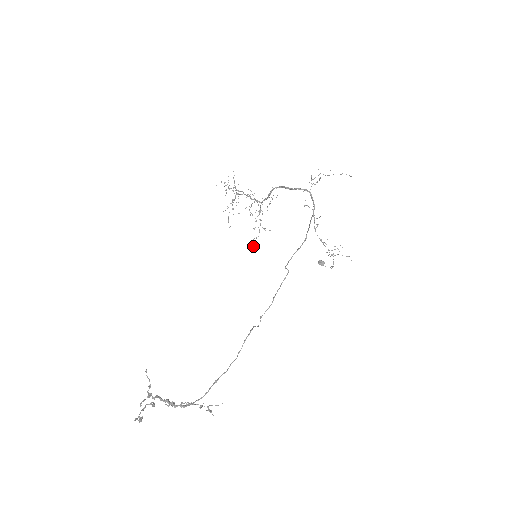
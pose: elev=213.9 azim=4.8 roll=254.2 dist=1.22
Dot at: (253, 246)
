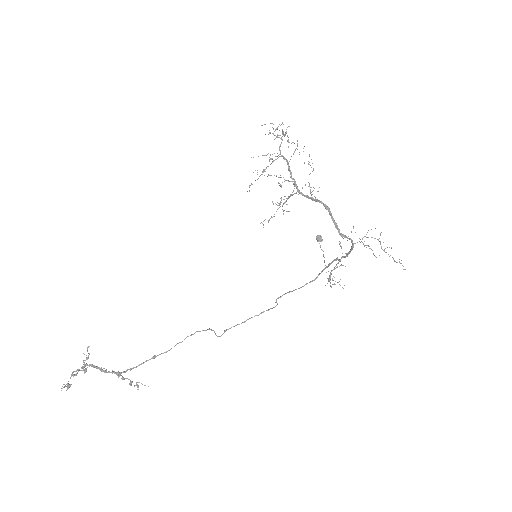
Dot at: occluded
